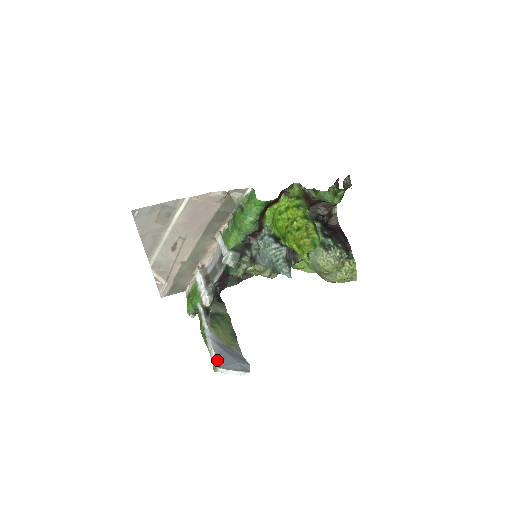
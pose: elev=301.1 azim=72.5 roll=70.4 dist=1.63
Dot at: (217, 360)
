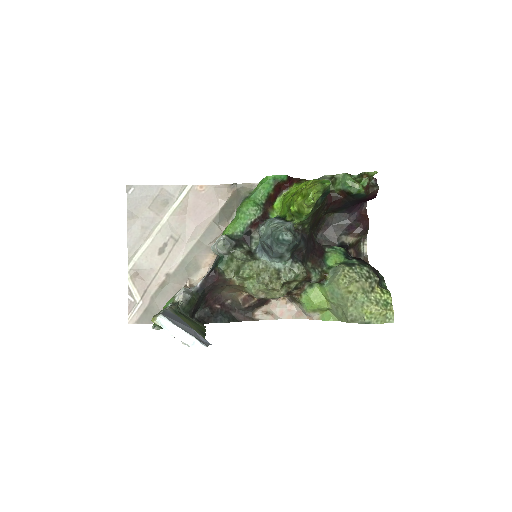
Dot at: (162, 312)
